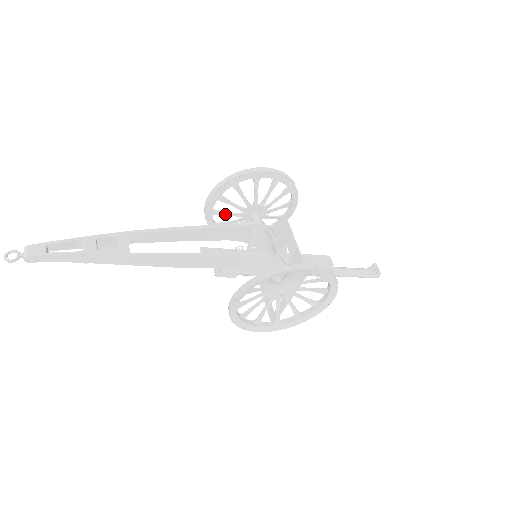
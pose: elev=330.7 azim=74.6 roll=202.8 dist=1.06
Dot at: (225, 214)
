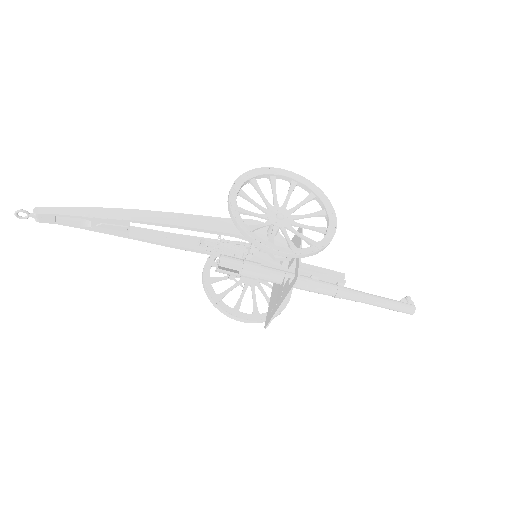
Dot at: (222, 278)
